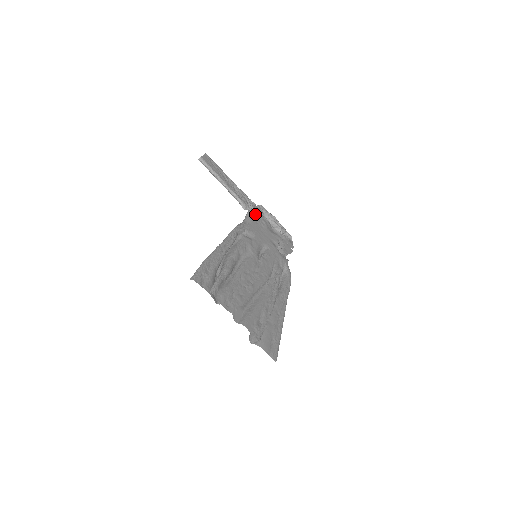
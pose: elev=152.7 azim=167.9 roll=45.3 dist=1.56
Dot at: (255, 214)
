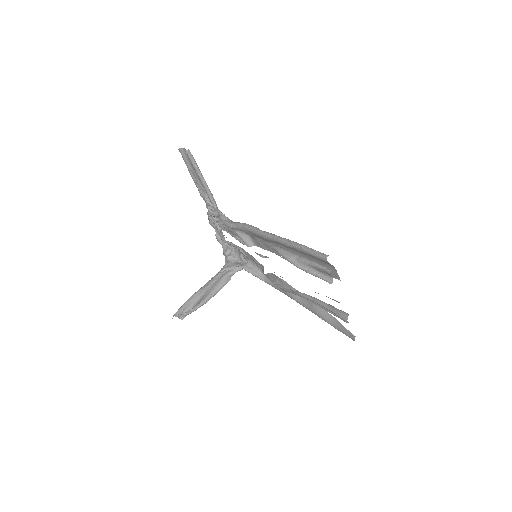
Dot at: occluded
